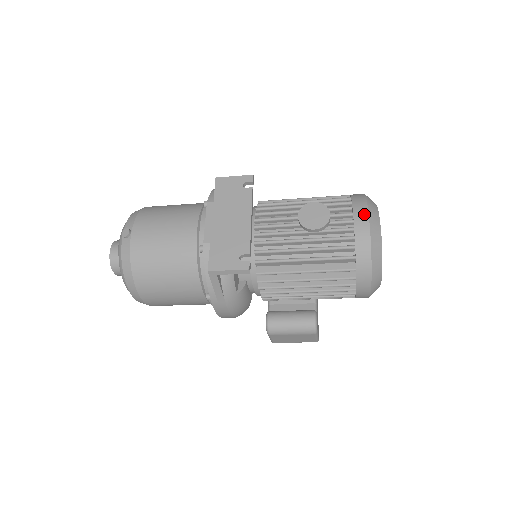
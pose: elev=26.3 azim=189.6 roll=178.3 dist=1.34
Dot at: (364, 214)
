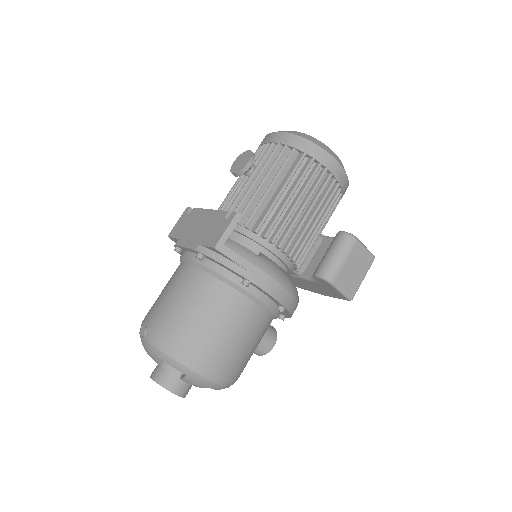
Dot at: (269, 136)
